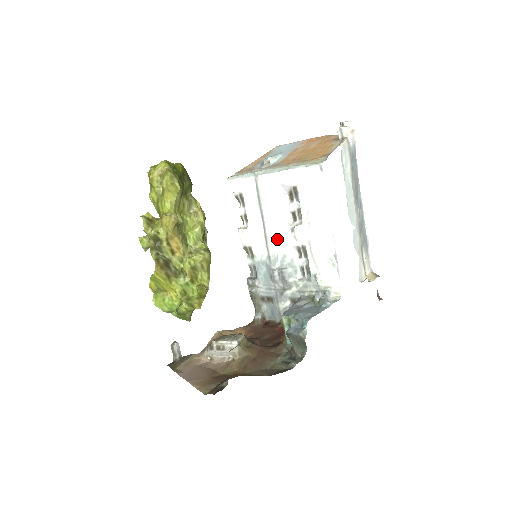
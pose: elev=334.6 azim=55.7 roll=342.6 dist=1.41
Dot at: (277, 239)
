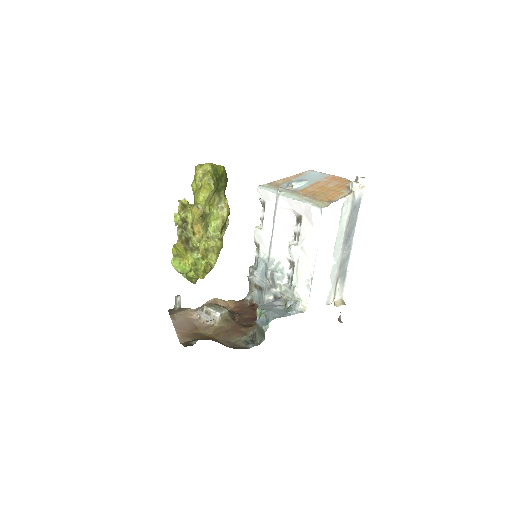
Dot at: (278, 248)
